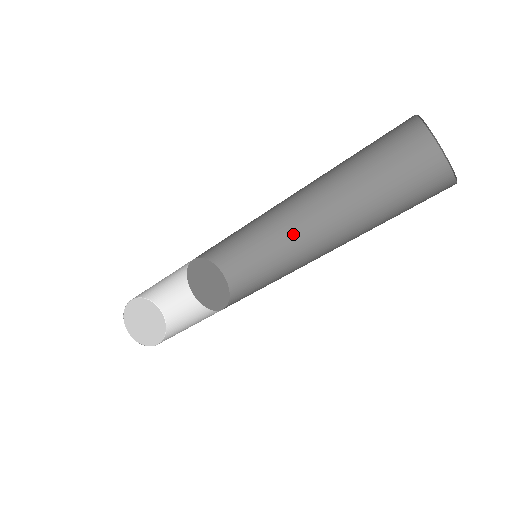
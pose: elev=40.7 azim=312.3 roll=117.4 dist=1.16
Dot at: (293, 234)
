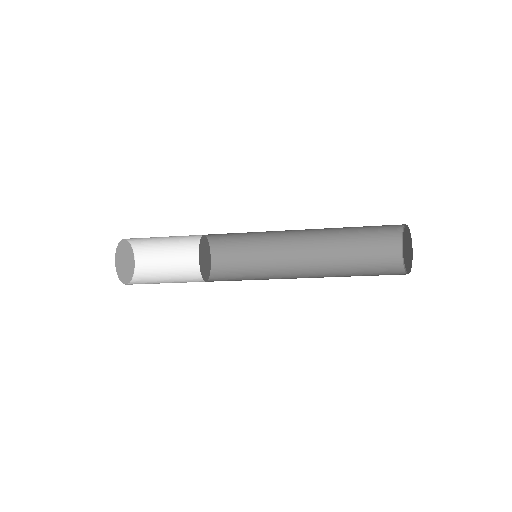
Dot at: (283, 256)
